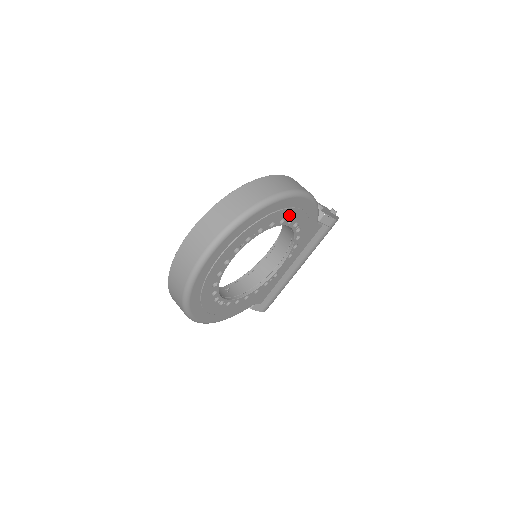
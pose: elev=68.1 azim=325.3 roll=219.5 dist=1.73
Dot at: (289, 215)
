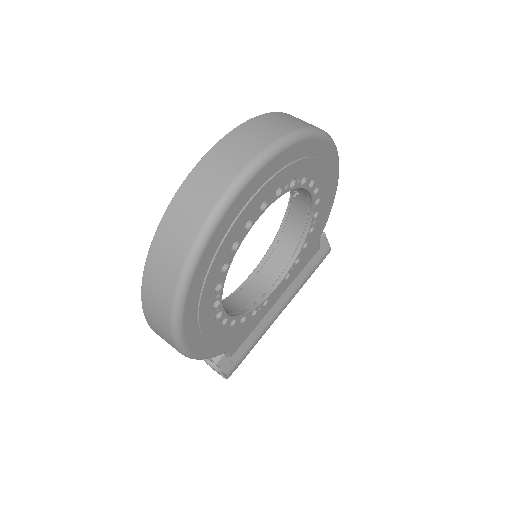
Dot at: (322, 187)
